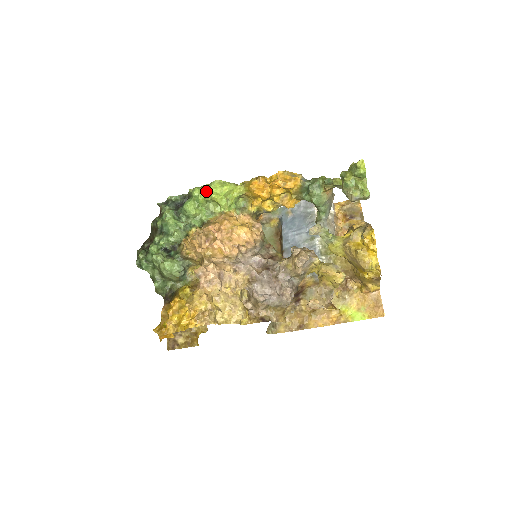
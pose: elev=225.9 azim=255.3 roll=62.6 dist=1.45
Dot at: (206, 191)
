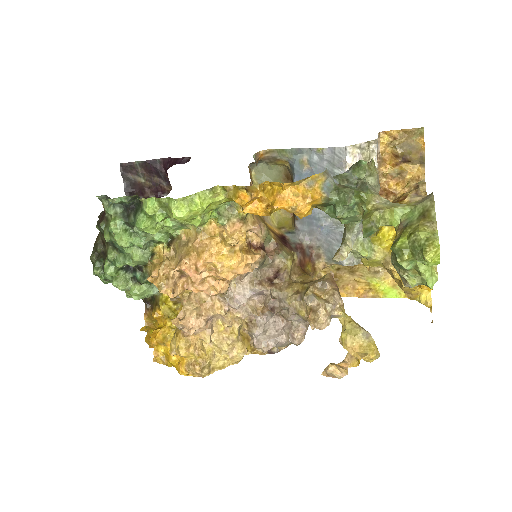
Dot at: (165, 208)
